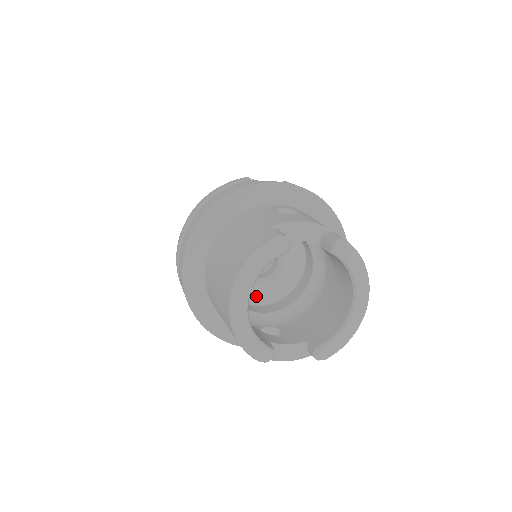
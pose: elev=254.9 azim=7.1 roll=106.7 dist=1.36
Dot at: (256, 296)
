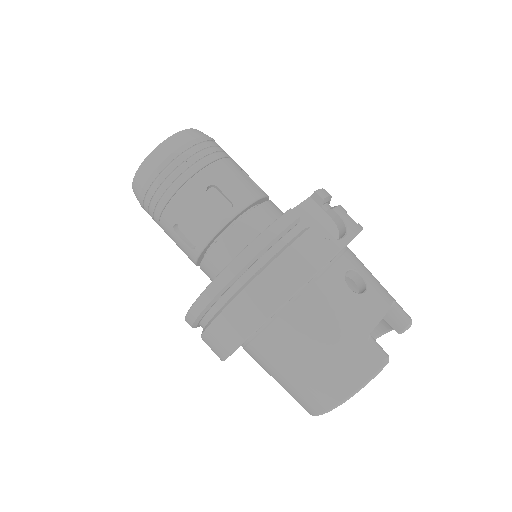
Dot at: occluded
